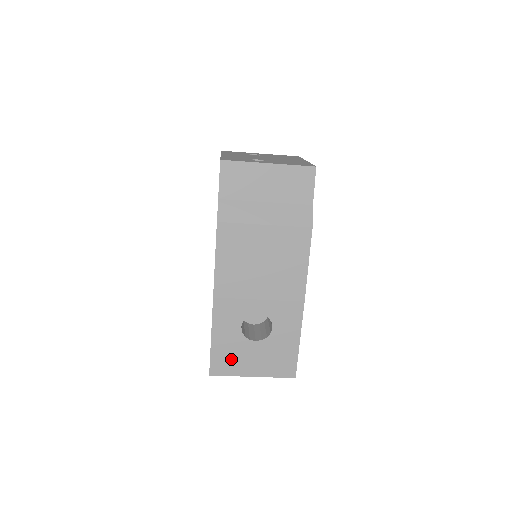
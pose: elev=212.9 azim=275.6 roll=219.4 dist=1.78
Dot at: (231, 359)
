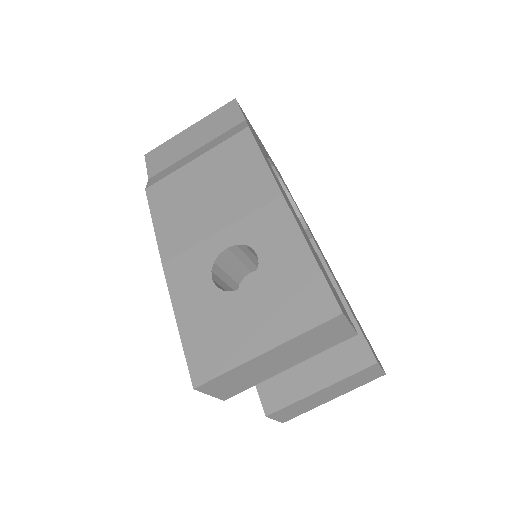
Dot at: (217, 339)
